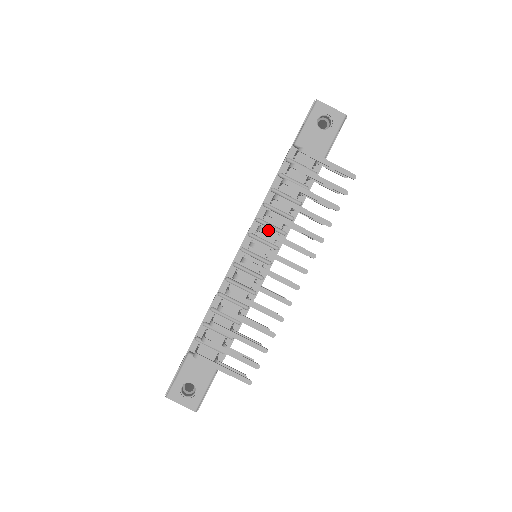
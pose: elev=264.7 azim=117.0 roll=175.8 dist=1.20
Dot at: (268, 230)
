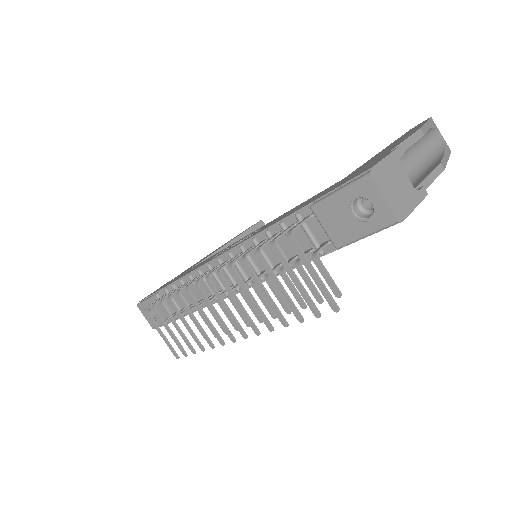
Dot at: (224, 280)
